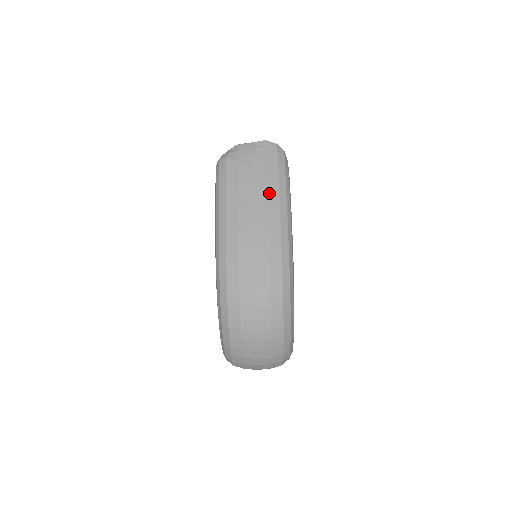
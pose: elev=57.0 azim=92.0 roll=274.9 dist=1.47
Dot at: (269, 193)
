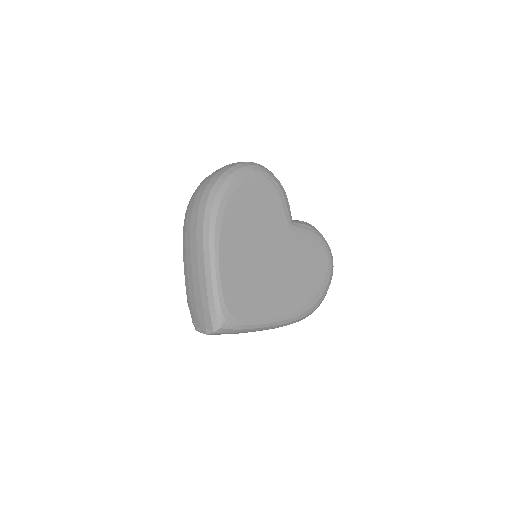
Dot at: occluded
